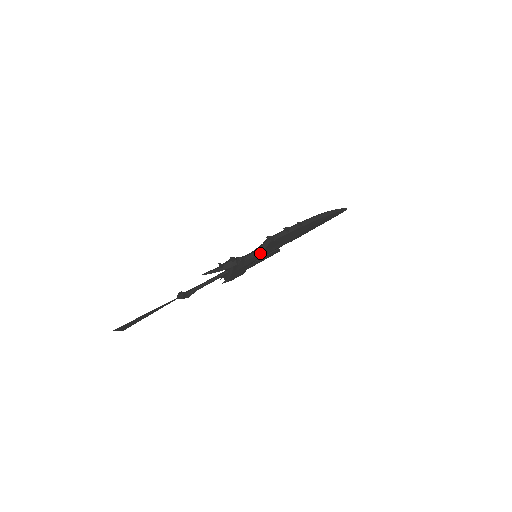
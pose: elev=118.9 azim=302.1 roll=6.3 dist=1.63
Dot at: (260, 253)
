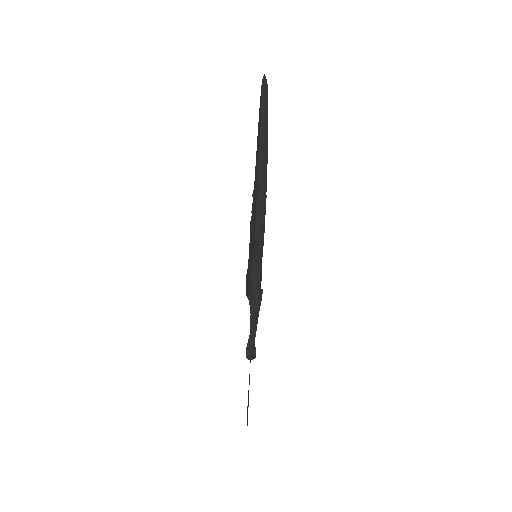
Dot at: (261, 255)
